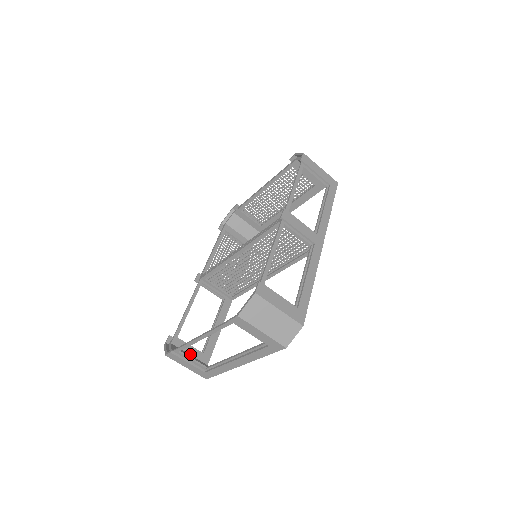
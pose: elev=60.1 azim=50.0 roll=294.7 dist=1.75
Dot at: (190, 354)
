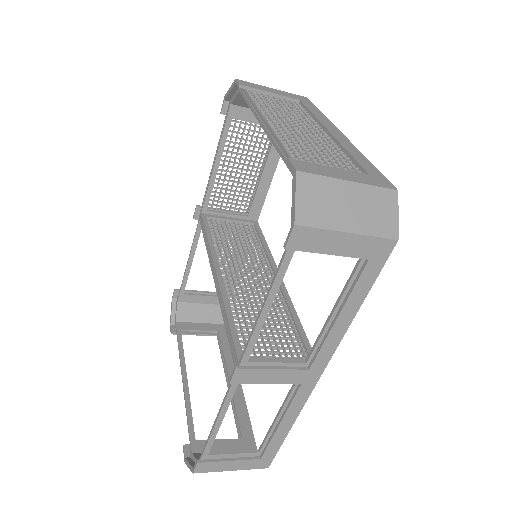
Dot at: (203, 303)
